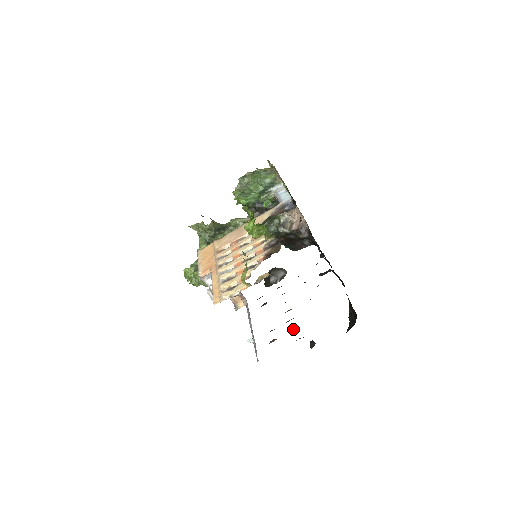
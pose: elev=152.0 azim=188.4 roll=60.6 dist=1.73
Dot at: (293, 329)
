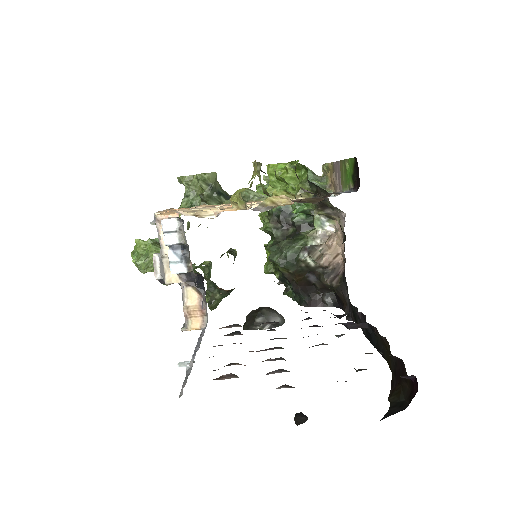
Dot at: (276, 370)
